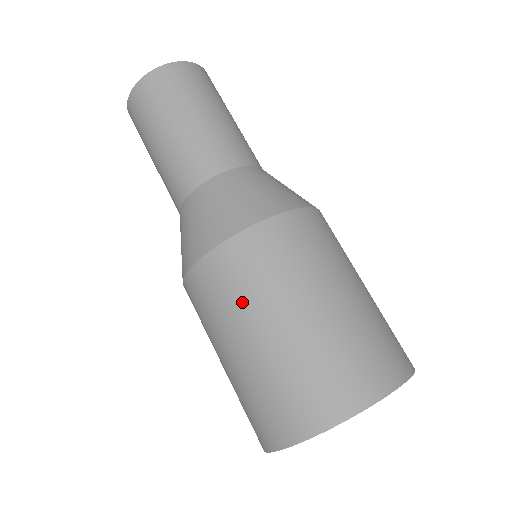
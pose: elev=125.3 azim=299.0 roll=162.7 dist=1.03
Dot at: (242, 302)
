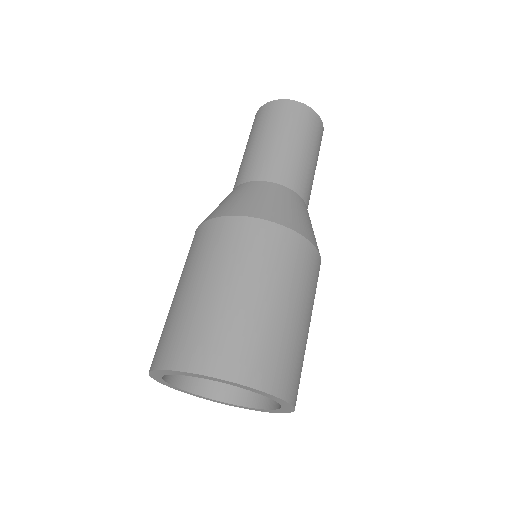
Dot at: (190, 263)
